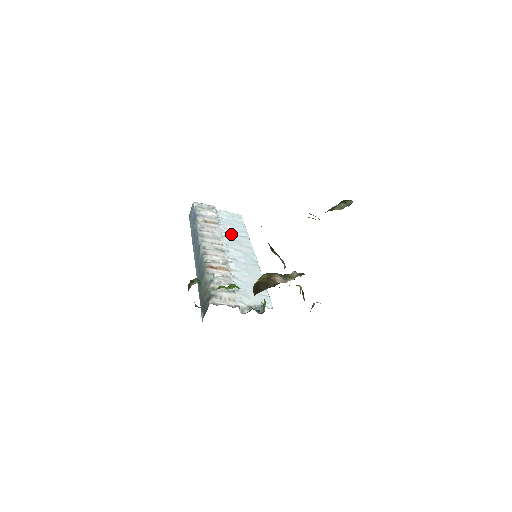
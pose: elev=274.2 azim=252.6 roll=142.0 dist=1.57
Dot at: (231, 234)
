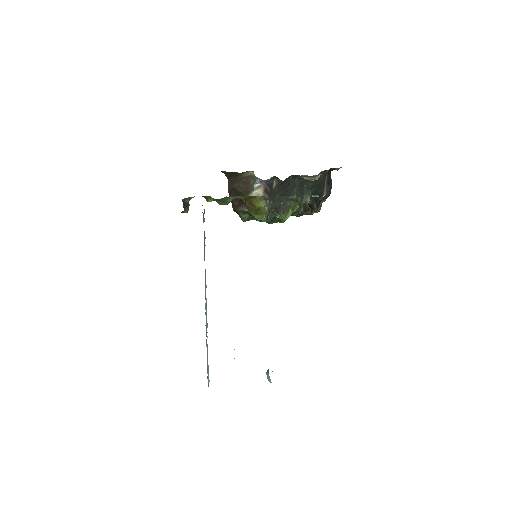
Dot at: occluded
